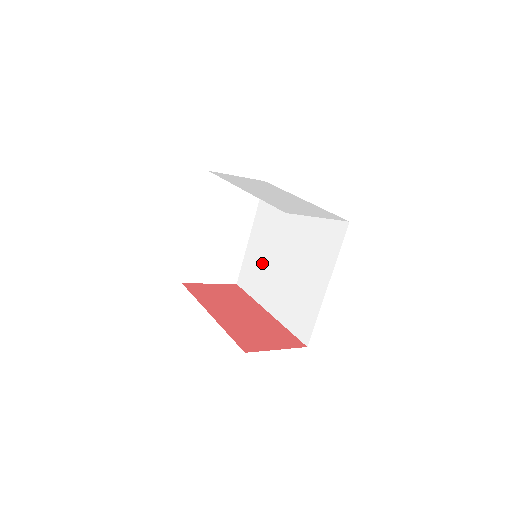
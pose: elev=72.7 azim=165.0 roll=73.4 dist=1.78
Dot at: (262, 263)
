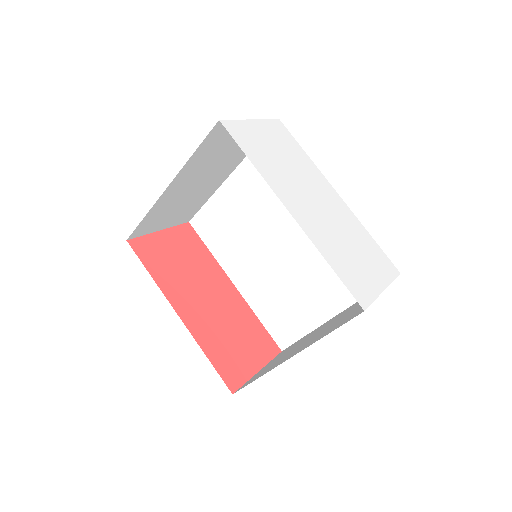
Dot at: (241, 226)
